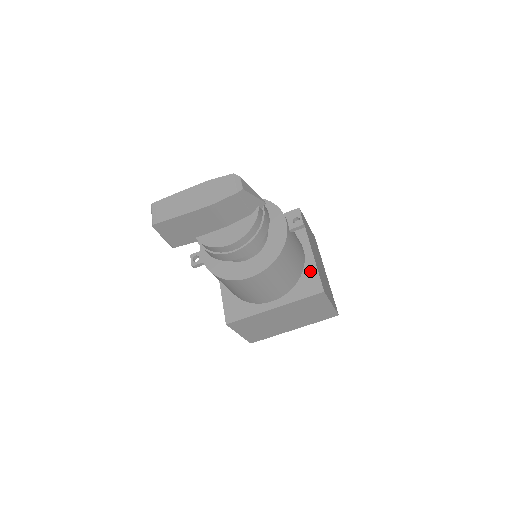
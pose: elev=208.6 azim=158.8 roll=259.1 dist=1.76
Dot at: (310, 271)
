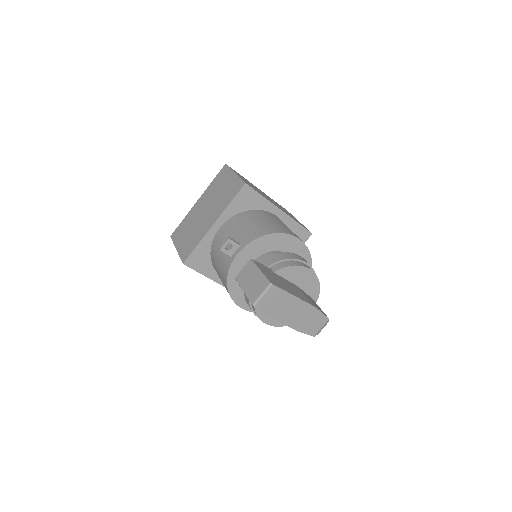
Dot at: occluded
